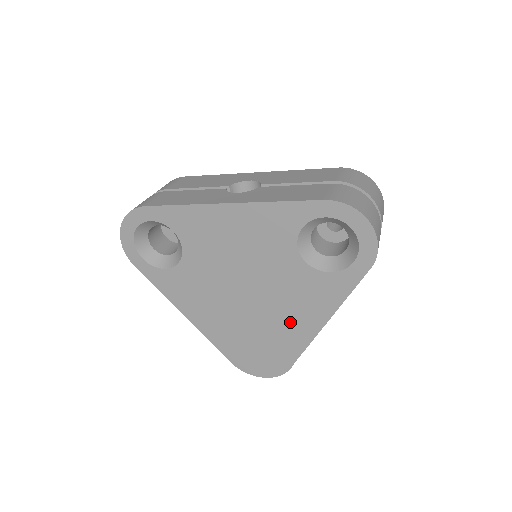
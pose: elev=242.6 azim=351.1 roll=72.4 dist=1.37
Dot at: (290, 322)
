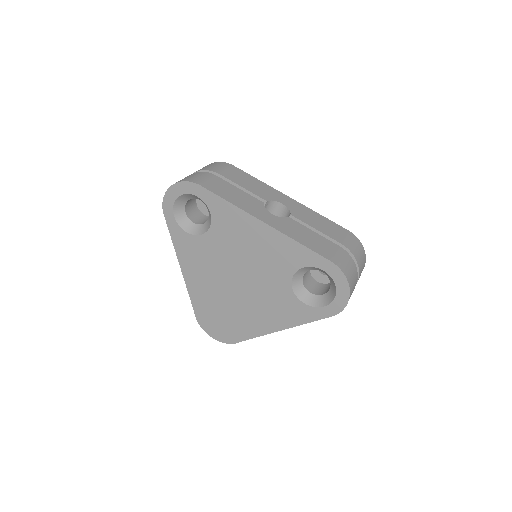
Dot at: (256, 316)
